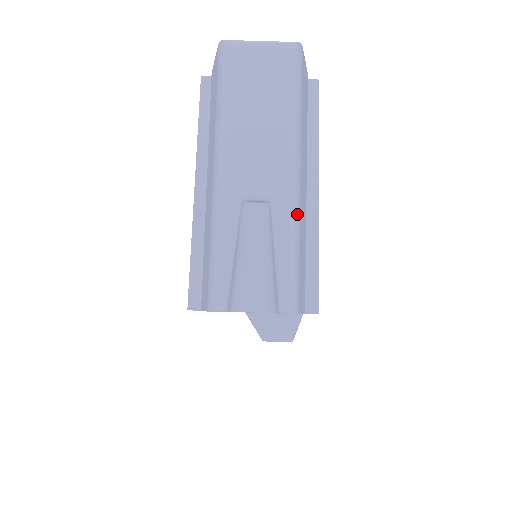
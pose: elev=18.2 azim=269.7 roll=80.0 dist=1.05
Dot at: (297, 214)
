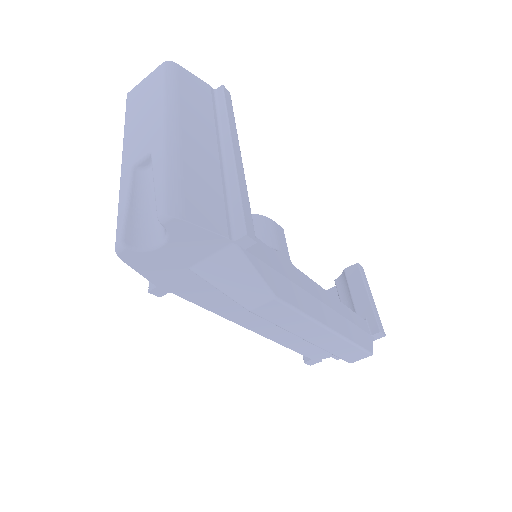
Dot at: (172, 151)
